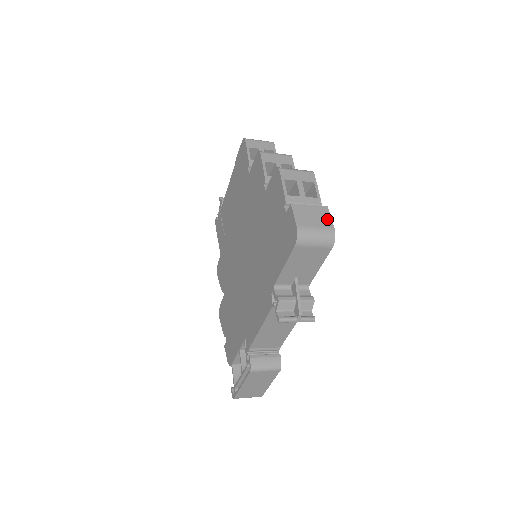
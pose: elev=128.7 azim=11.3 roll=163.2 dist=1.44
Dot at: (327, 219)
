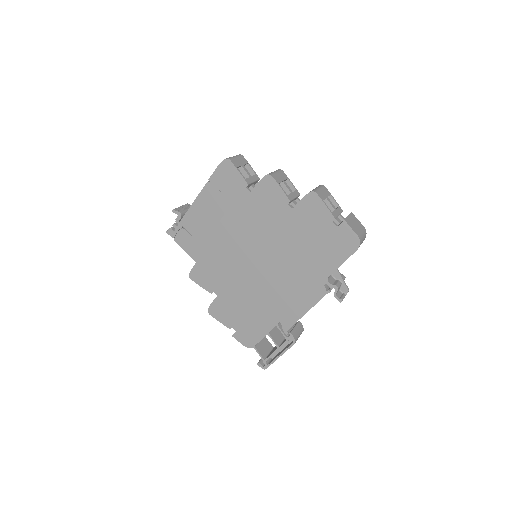
Dot at: (358, 222)
